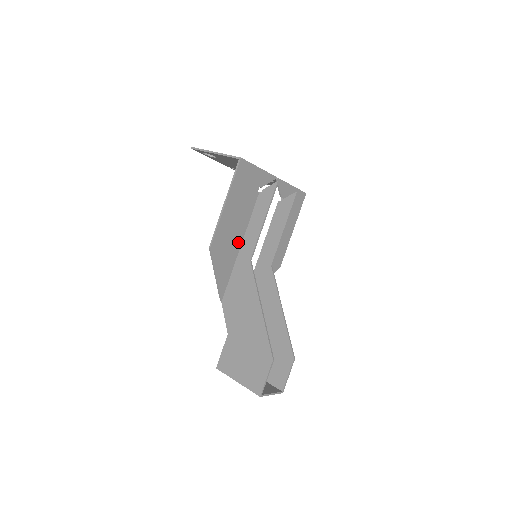
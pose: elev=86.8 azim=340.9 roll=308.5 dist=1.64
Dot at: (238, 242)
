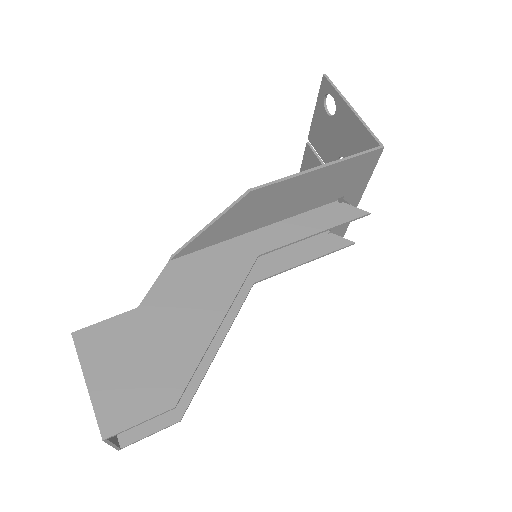
Dot at: (265, 221)
